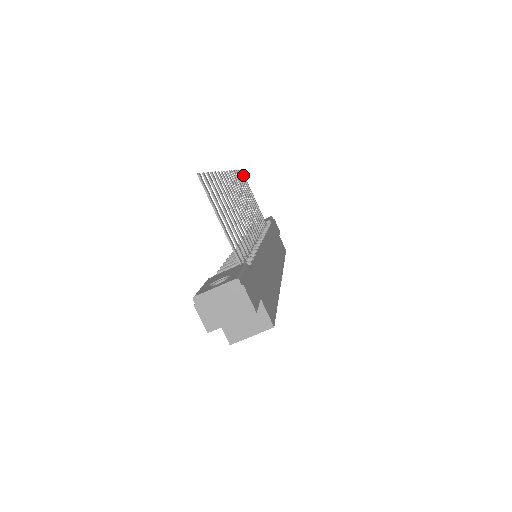
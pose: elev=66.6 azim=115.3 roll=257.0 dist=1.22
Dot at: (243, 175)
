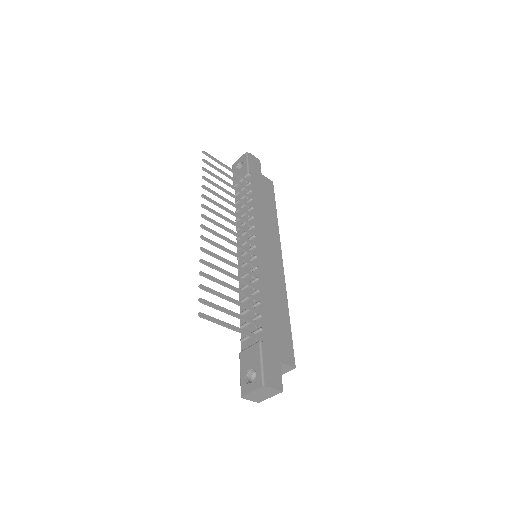
Dot at: occluded
